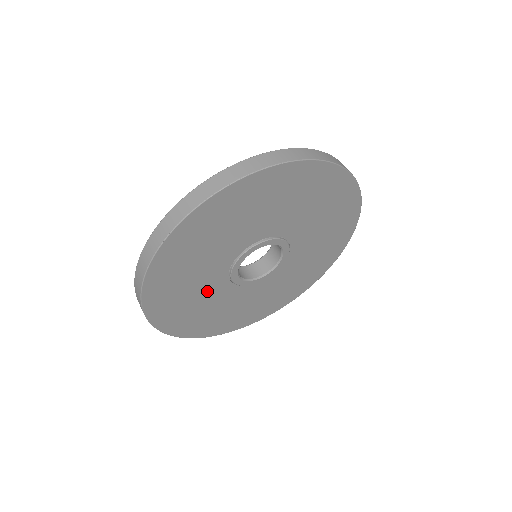
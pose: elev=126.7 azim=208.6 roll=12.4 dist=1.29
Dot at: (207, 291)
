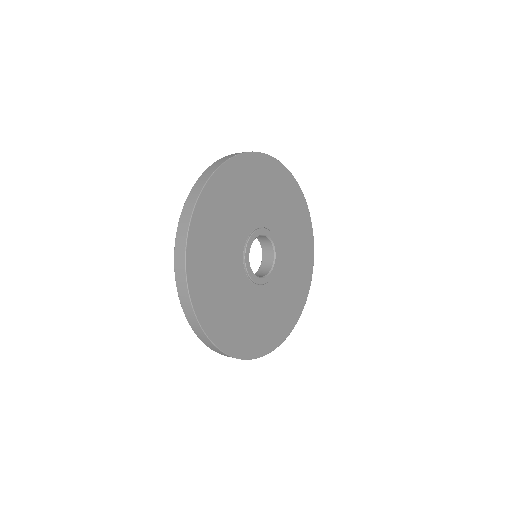
Dot at: (233, 285)
